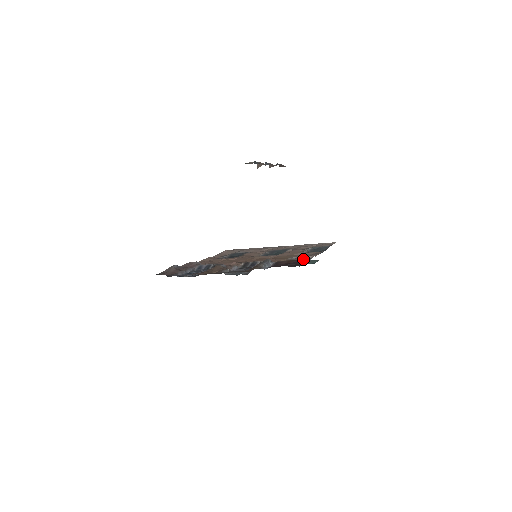
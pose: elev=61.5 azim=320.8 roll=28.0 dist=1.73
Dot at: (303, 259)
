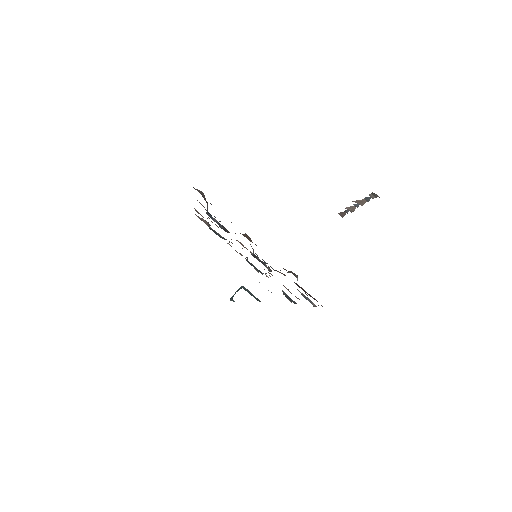
Dot at: occluded
